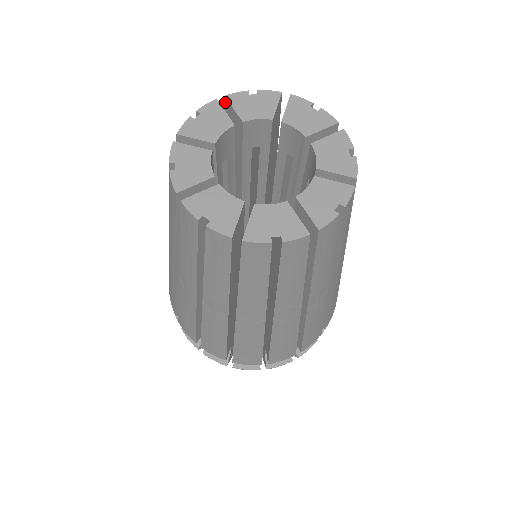
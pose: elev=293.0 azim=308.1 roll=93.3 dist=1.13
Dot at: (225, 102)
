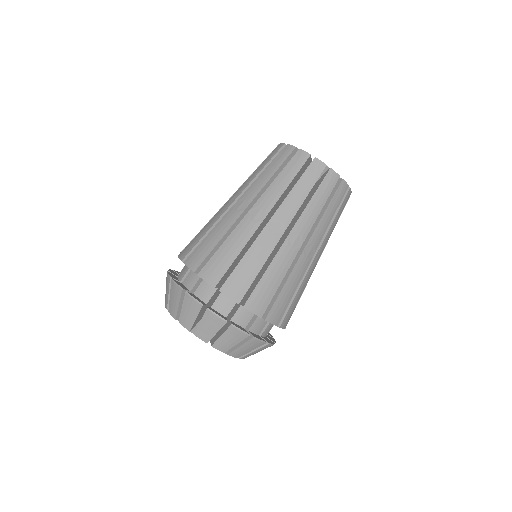
Dot at: occluded
